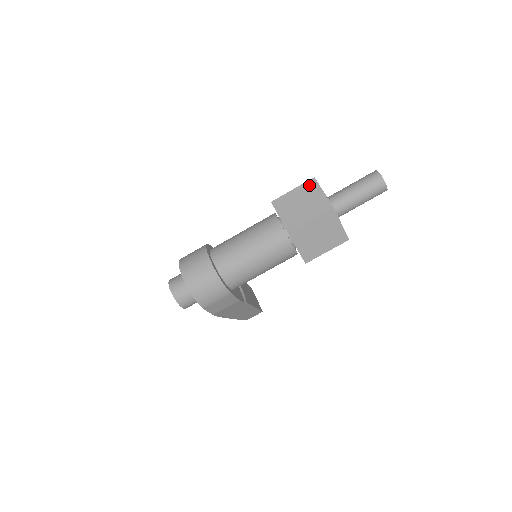
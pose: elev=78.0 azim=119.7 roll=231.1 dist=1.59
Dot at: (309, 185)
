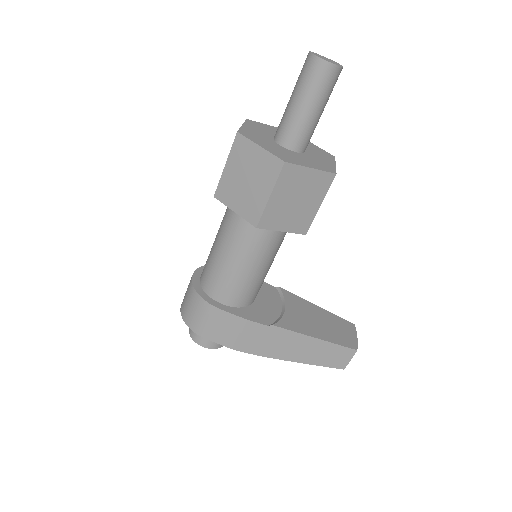
Dot at: occluded
